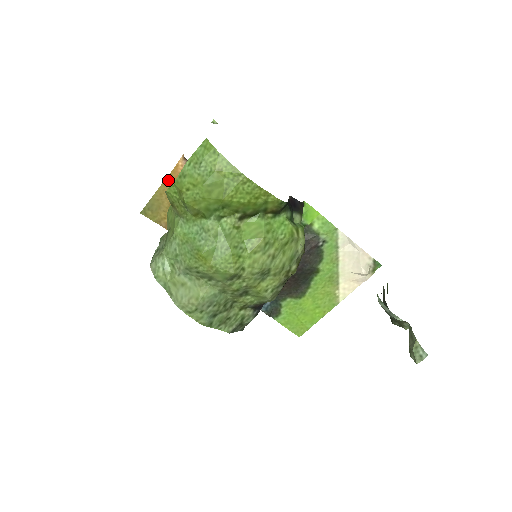
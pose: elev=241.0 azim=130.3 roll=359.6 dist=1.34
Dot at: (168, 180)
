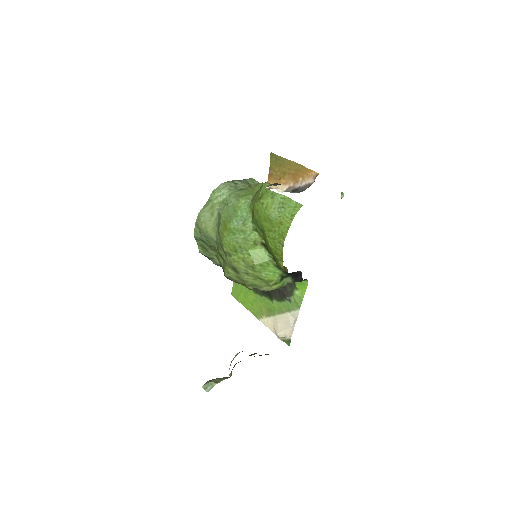
Dot at: (300, 166)
